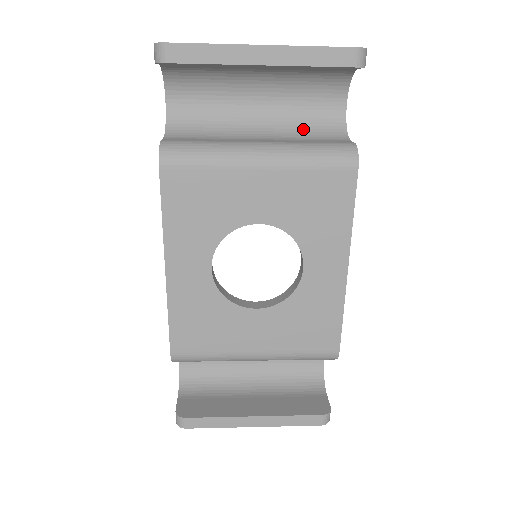
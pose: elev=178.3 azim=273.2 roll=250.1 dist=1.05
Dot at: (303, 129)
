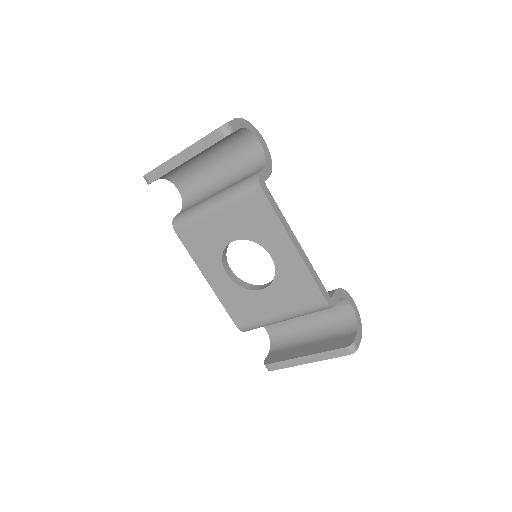
Dot at: (243, 171)
